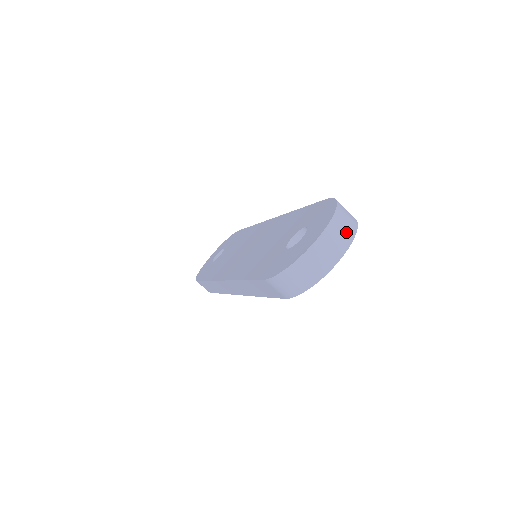
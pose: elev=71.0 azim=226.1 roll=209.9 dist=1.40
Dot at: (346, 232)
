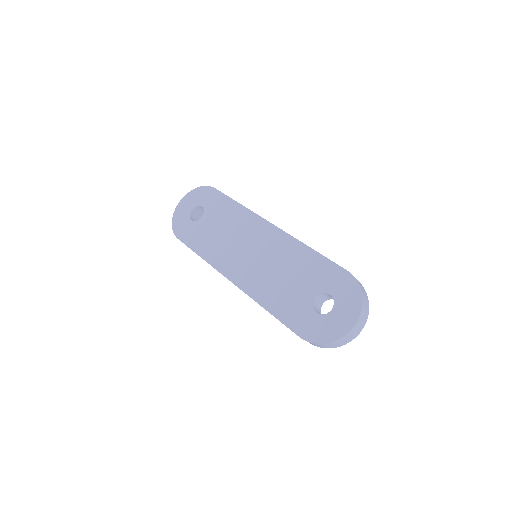
Dot at: (365, 317)
